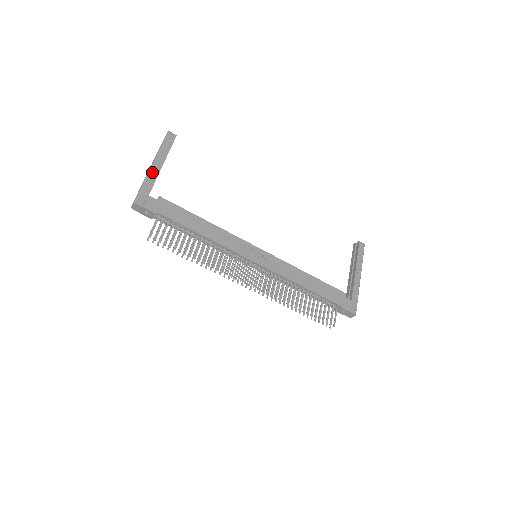
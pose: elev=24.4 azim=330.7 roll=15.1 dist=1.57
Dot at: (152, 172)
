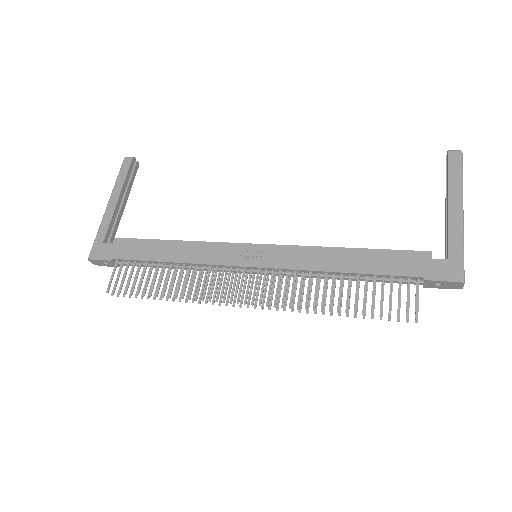
Dot at: (106, 214)
